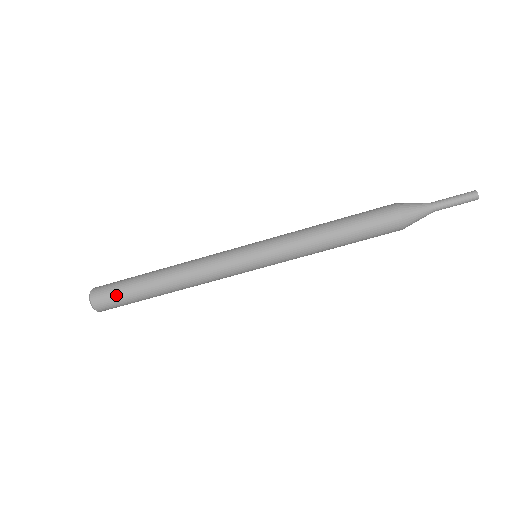
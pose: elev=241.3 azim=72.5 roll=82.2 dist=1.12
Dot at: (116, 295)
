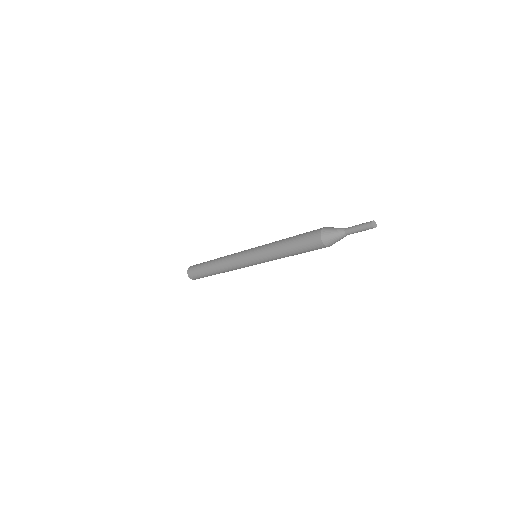
Dot at: (197, 274)
